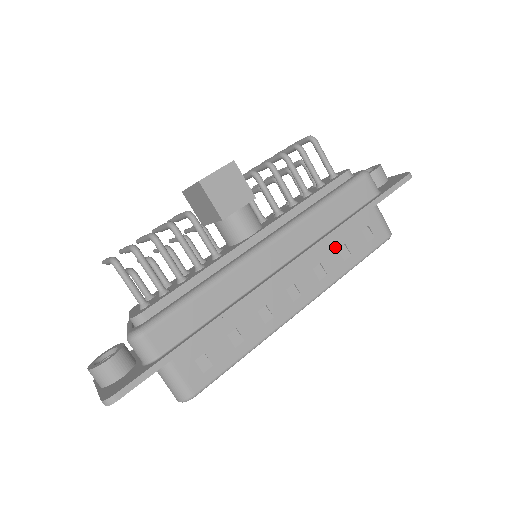
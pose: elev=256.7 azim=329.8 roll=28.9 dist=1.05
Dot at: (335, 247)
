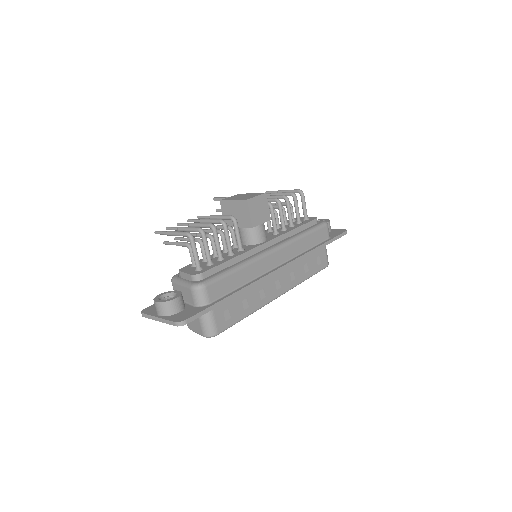
Dot at: (303, 263)
